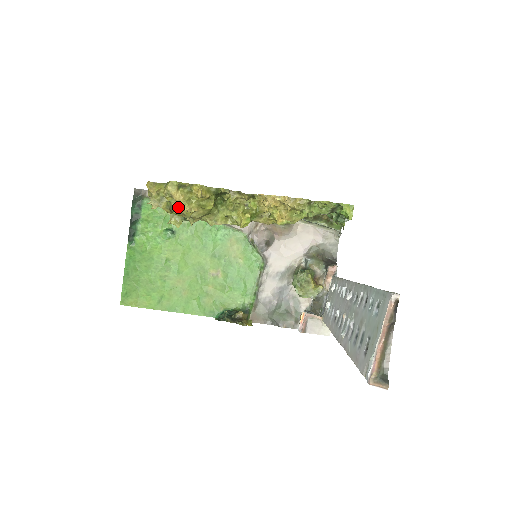
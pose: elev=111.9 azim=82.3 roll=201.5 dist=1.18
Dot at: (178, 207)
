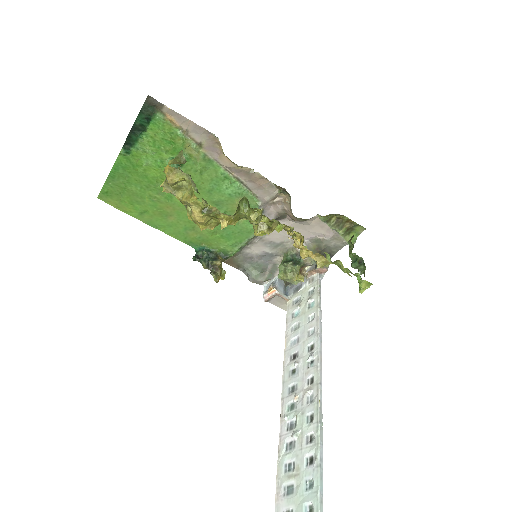
Dot at: (194, 220)
